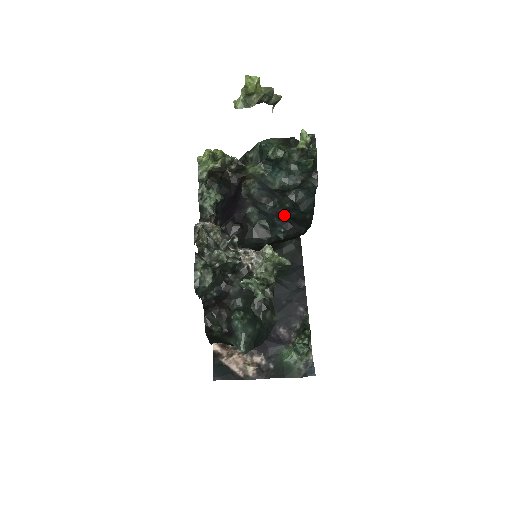
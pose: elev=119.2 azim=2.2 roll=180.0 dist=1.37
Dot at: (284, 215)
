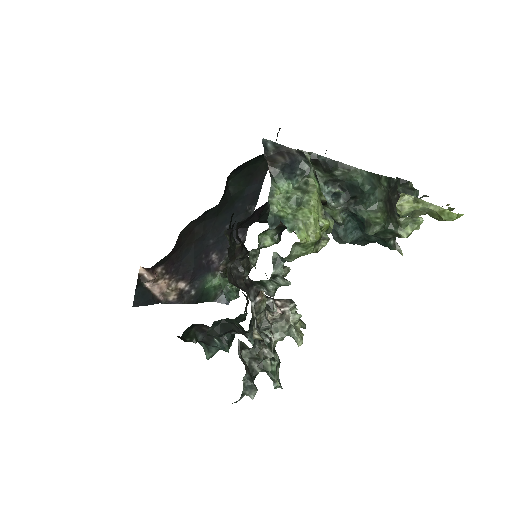
Dot at: occluded
